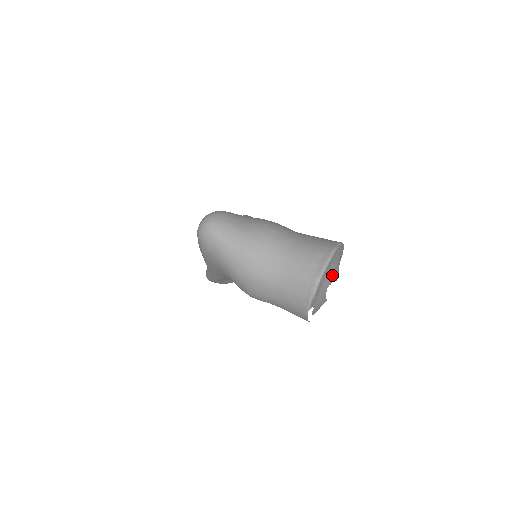
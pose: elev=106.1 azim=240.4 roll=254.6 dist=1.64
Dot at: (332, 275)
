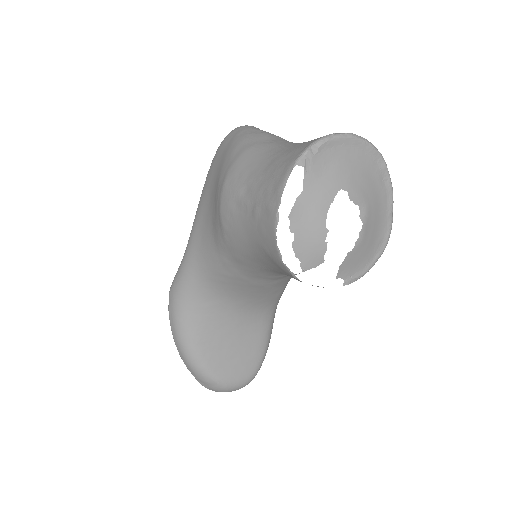
Dot at: (359, 187)
